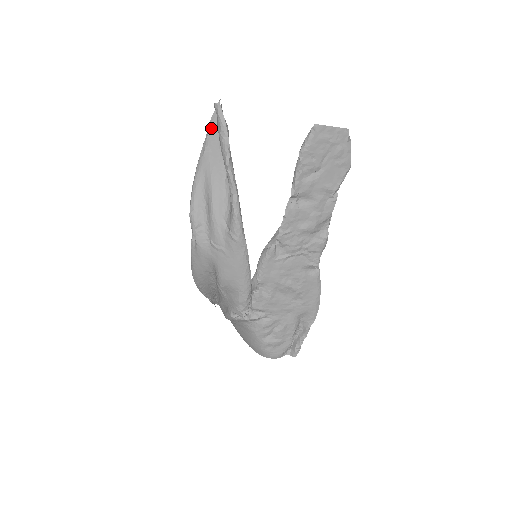
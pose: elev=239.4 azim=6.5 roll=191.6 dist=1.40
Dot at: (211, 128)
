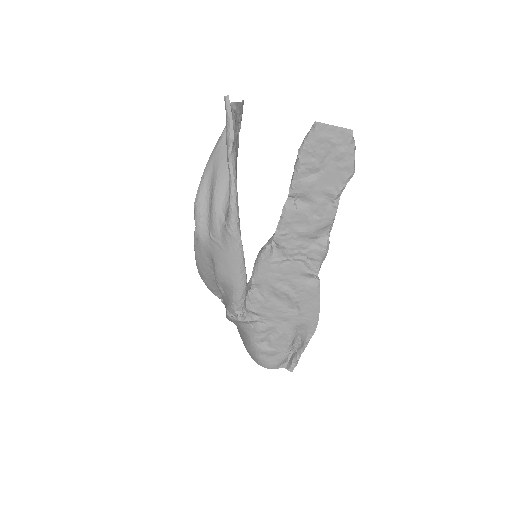
Dot at: occluded
